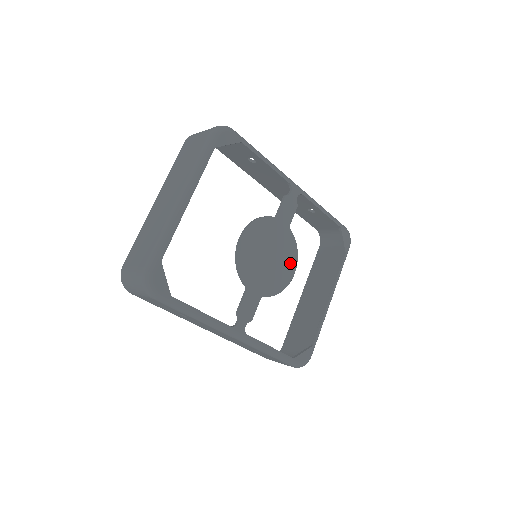
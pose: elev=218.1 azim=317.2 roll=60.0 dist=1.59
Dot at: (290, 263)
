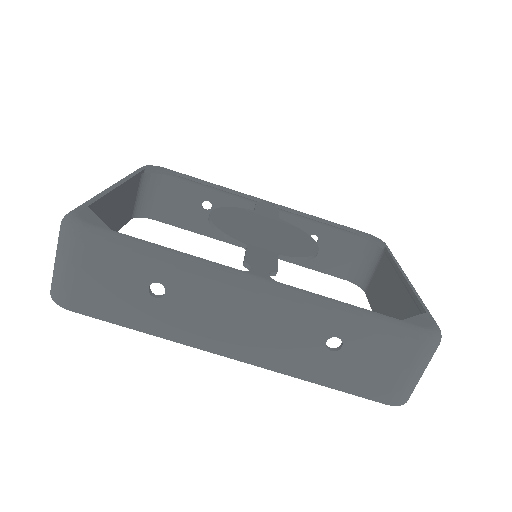
Dot at: (303, 239)
